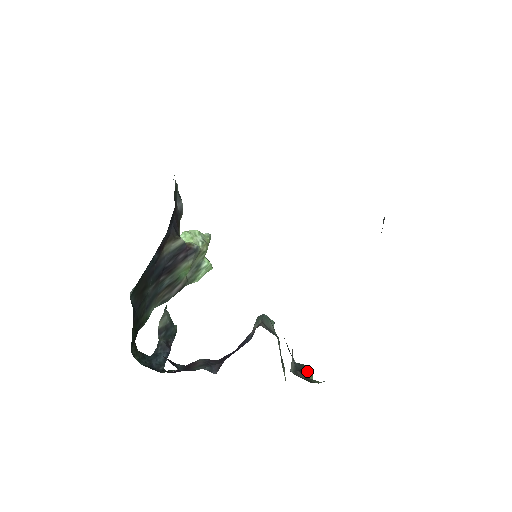
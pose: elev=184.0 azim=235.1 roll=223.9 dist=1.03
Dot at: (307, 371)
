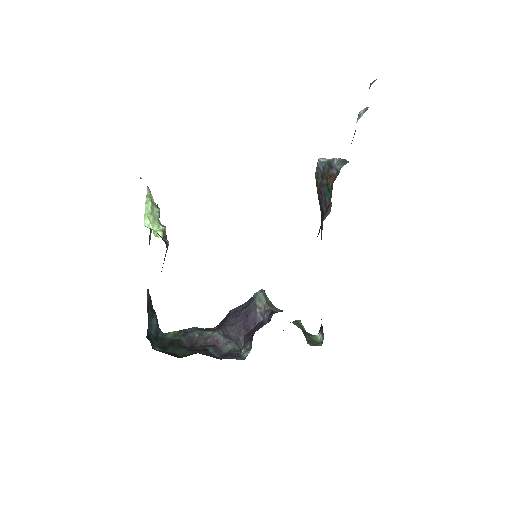
Dot at: (302, 326)
